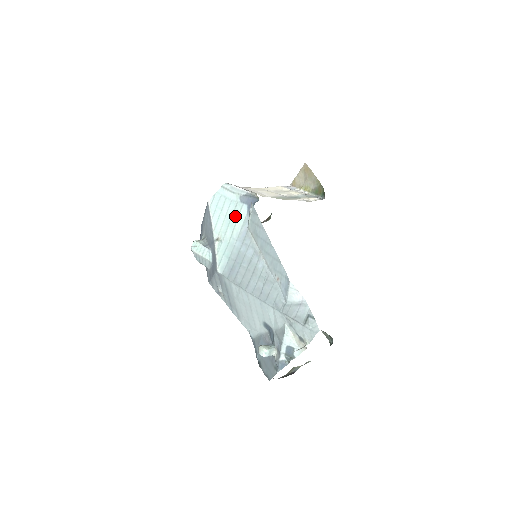
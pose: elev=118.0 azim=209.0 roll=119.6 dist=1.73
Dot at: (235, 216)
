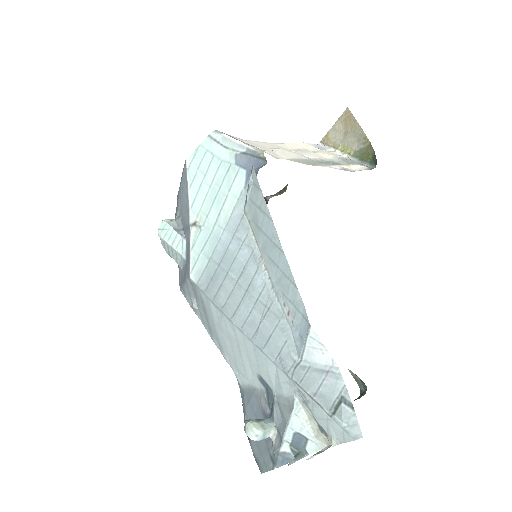
Dot at: (225, 188)
